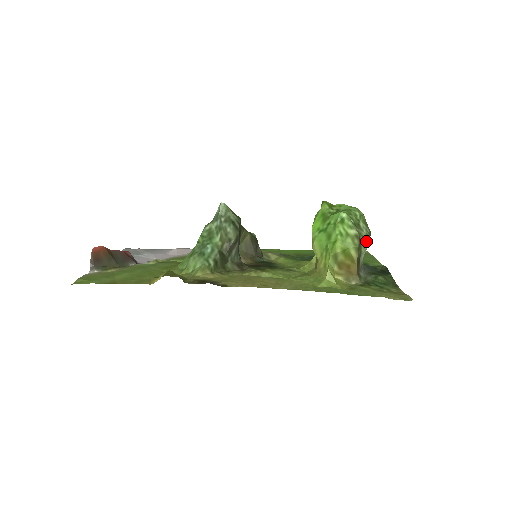
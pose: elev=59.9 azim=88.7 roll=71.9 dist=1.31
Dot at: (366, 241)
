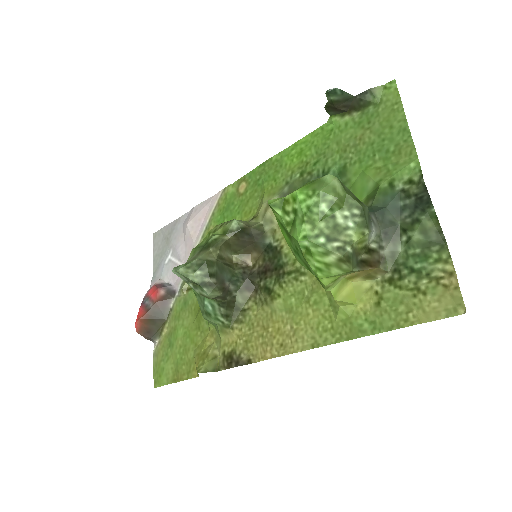
Dot at: (361, 238)
